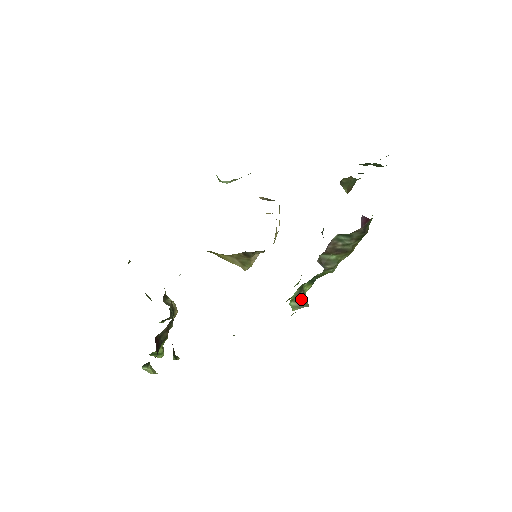
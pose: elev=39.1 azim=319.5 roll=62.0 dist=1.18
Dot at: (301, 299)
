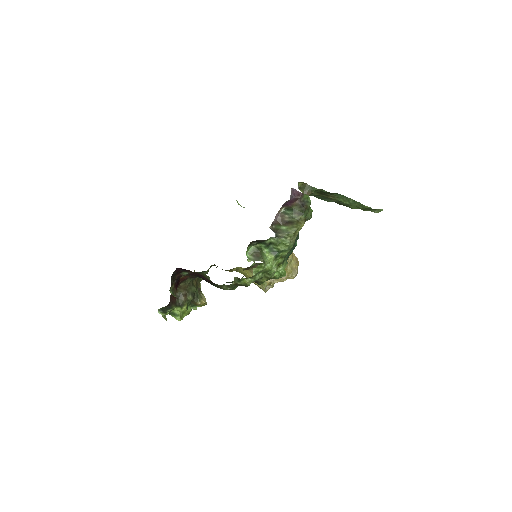
Dot at: (257, 255)
